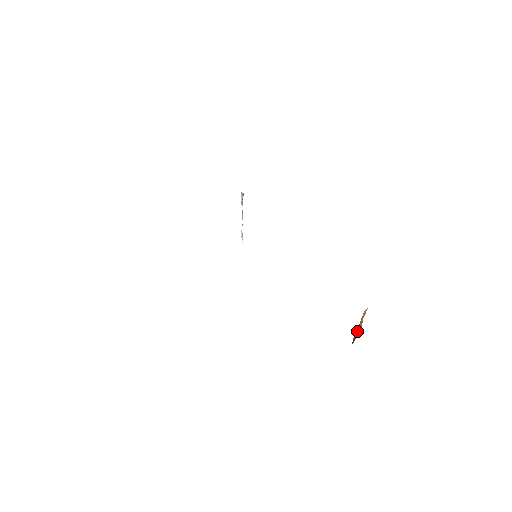
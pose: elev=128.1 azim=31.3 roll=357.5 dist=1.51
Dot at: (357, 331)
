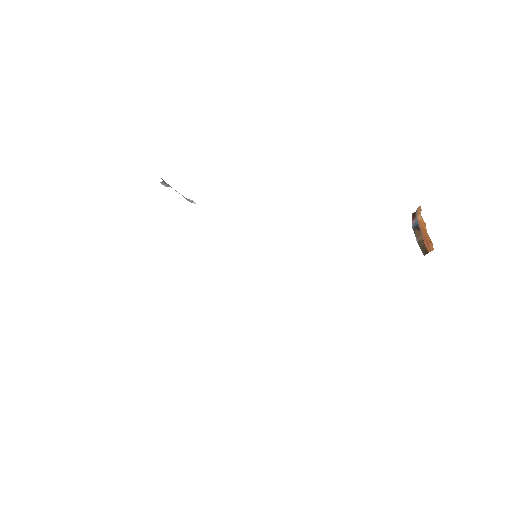
Dot at: (425, 245)
